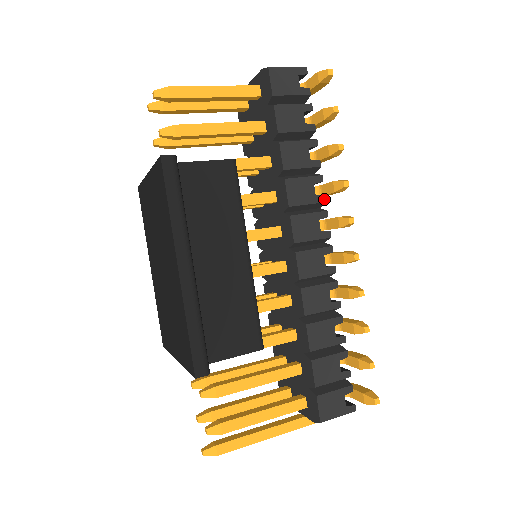
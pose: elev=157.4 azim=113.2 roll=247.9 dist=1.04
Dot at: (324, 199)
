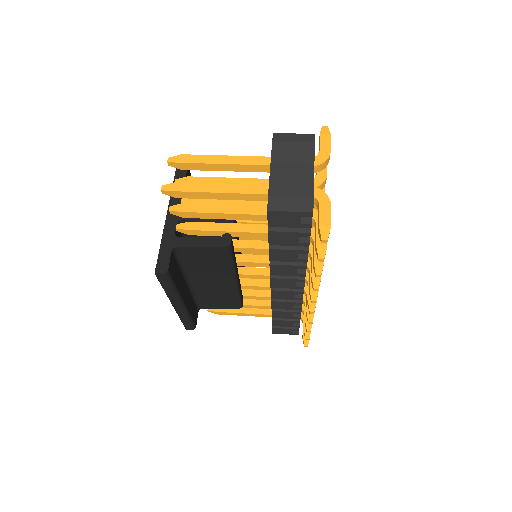
Dot at: (304, 275)
